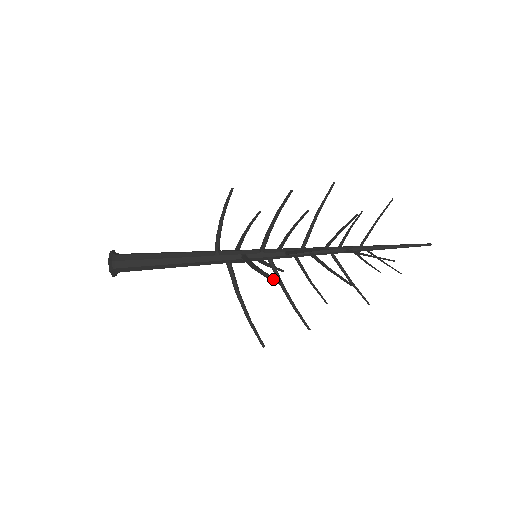
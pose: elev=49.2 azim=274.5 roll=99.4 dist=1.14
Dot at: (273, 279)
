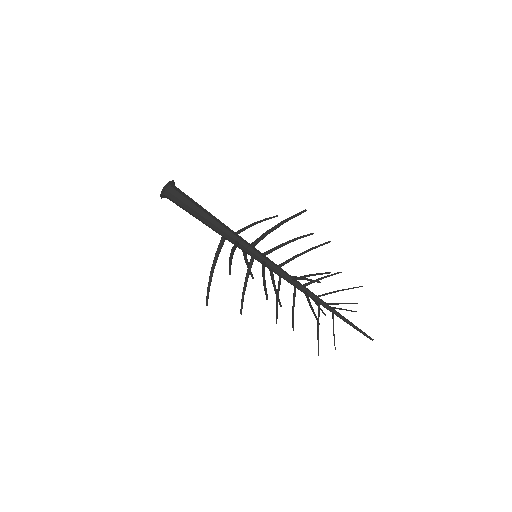
Dot at: (297, 213)
